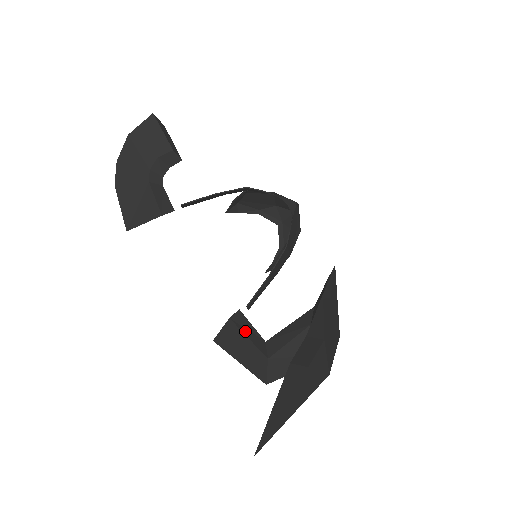
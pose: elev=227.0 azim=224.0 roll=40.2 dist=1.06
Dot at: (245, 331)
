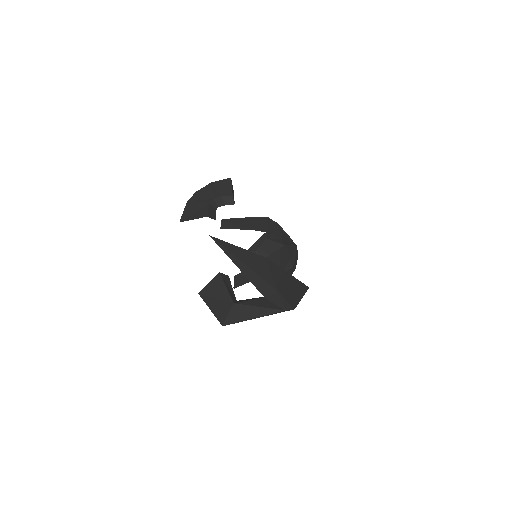
Dot at: (226, 284)
